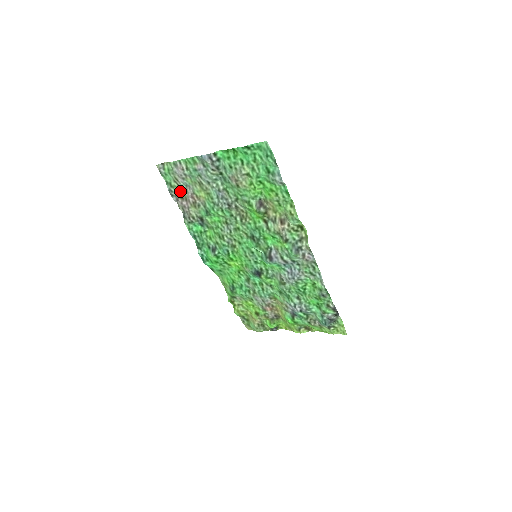
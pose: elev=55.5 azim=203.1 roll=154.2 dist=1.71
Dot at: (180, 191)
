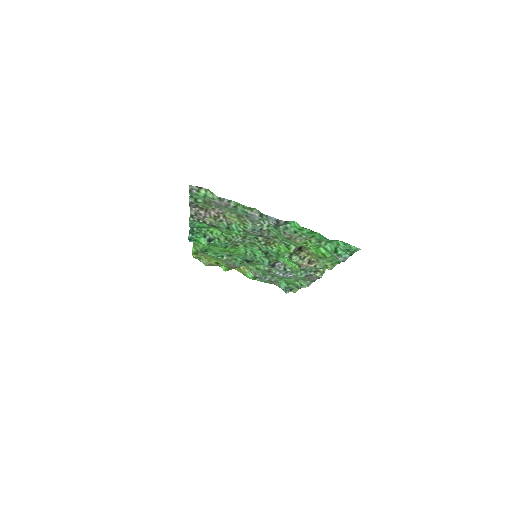
Dot at: (204, 205)
